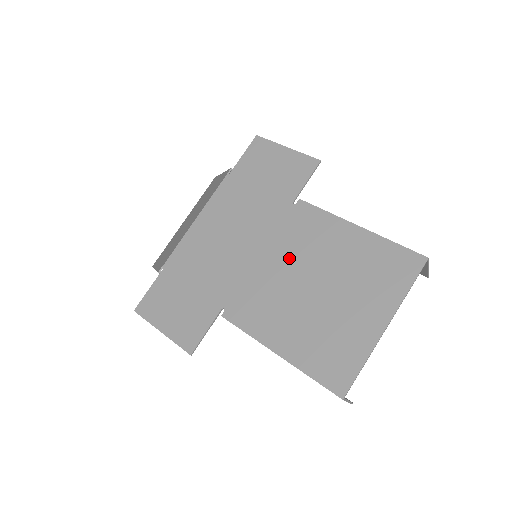
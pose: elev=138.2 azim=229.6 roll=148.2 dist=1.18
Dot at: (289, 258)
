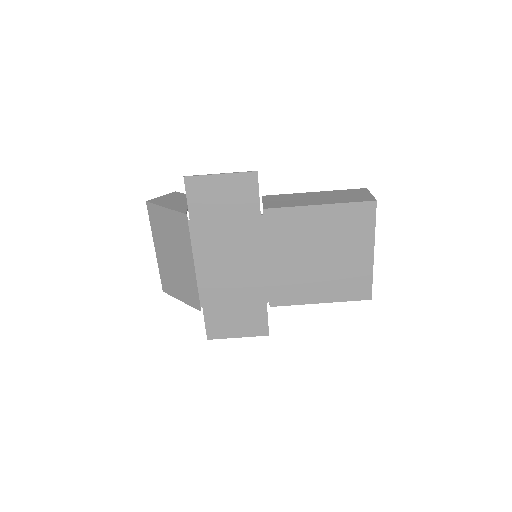
Dot at: (287, 251)
